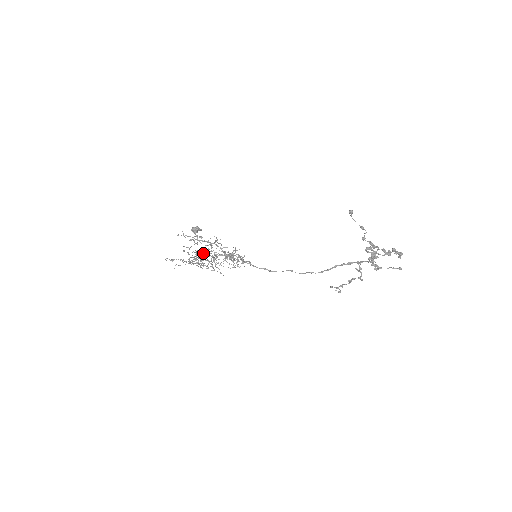
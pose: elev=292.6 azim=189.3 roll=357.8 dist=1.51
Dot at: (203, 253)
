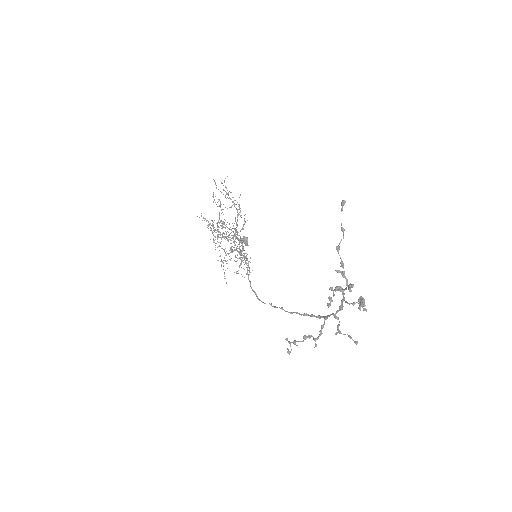
Dot at: occluded
